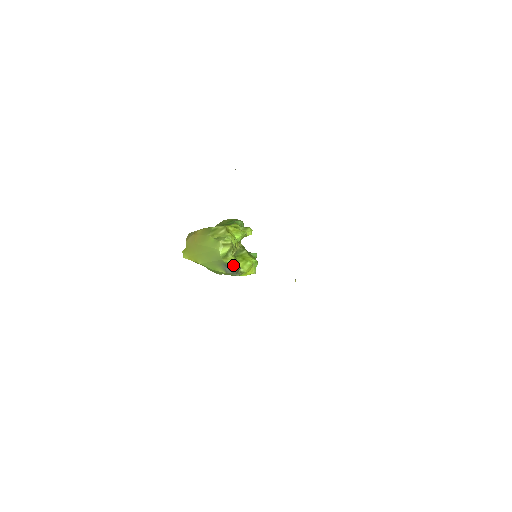
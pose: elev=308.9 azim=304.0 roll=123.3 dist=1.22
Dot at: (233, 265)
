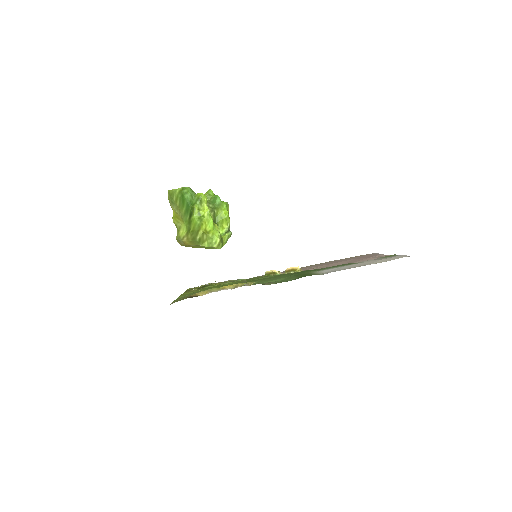
Dot at: occluded
